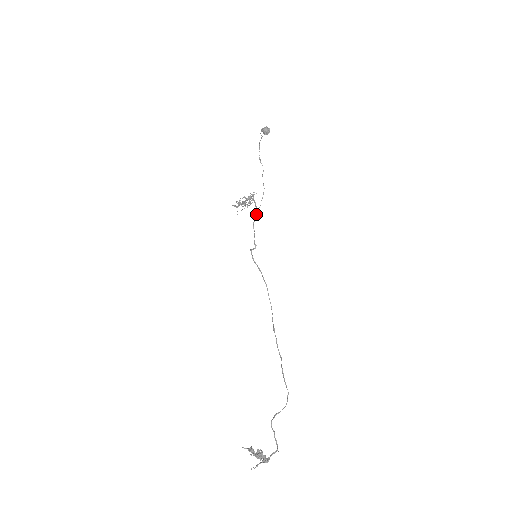
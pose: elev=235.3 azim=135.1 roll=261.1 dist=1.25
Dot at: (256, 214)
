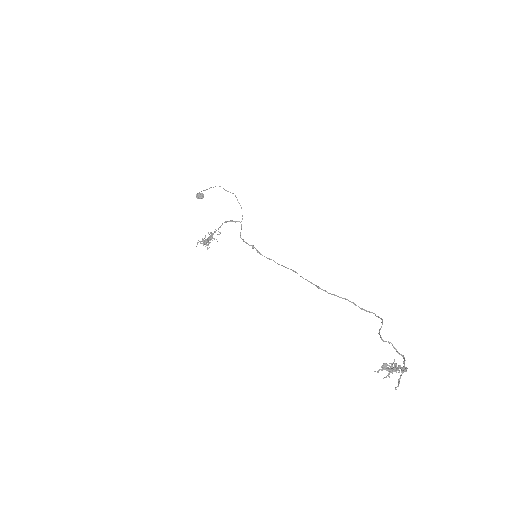
Dot at: (241, 225)
